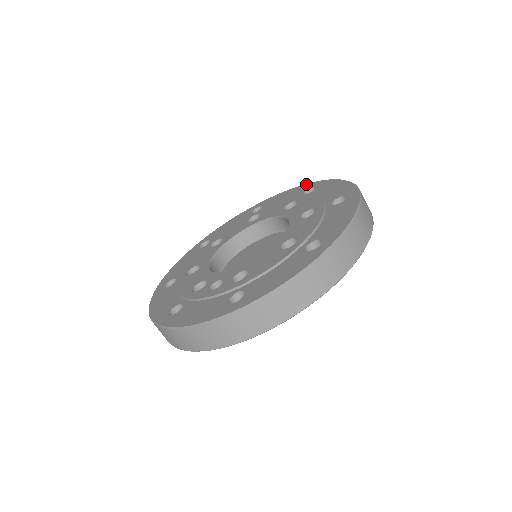
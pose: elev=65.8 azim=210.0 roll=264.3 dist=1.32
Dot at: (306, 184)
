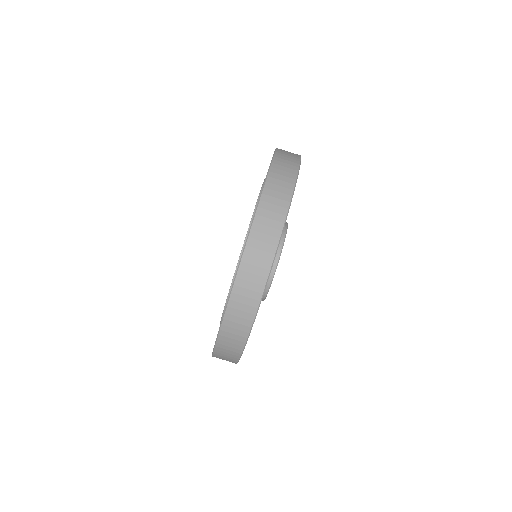
Dot at: occluded
